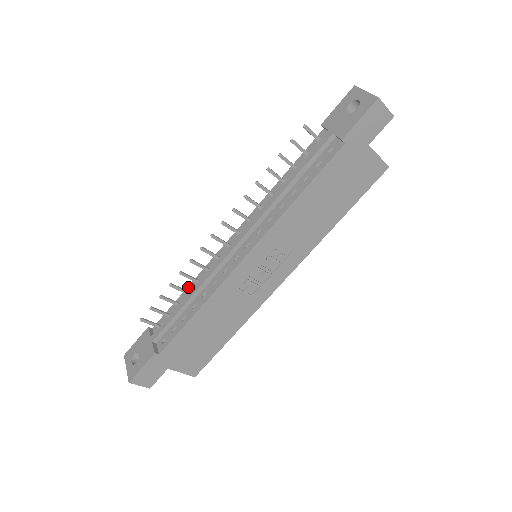
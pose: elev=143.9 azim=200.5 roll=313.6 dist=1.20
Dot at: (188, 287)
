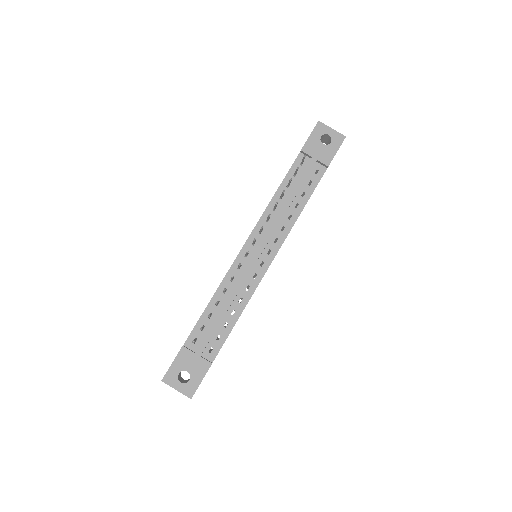
Dot at: (213, 298)
